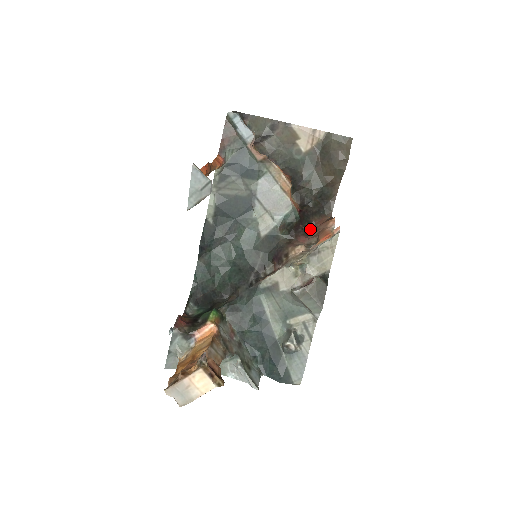
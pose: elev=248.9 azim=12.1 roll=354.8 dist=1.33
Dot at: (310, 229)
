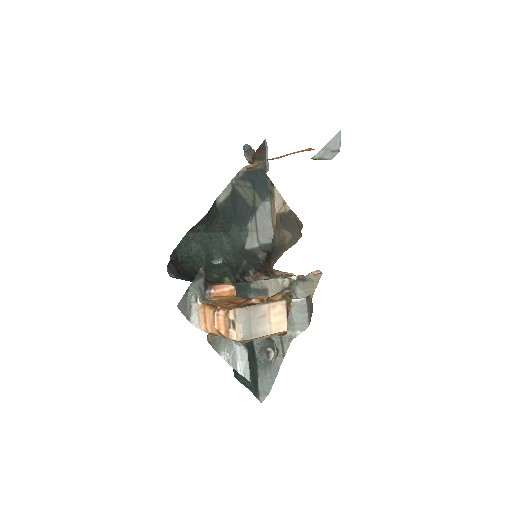
Dot at: occluded
